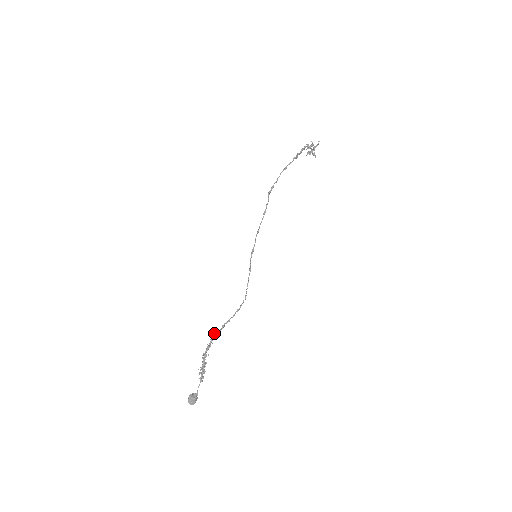
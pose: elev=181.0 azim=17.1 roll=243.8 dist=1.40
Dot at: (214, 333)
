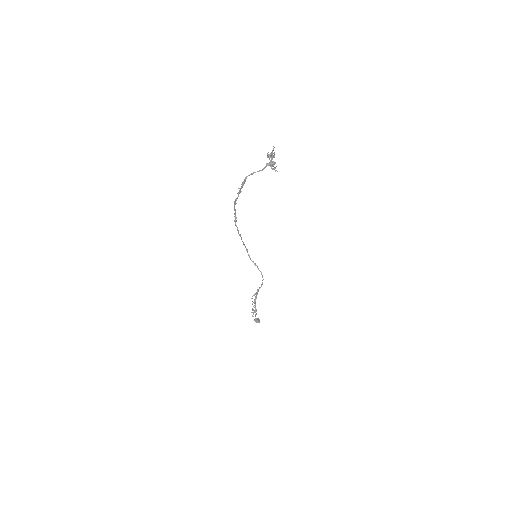
Dot at: occluded
